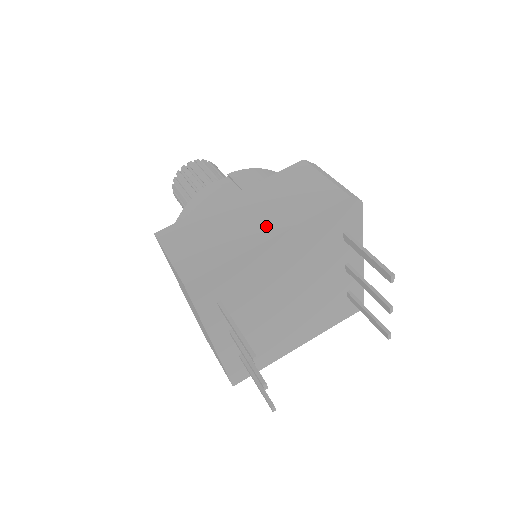
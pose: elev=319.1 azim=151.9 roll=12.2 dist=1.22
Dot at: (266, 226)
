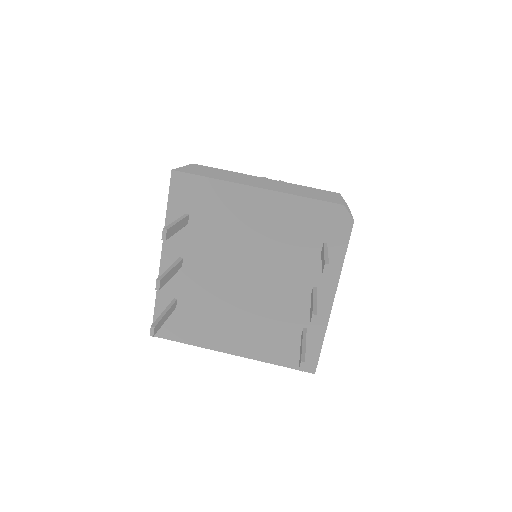
Dot at: (263, 185)
